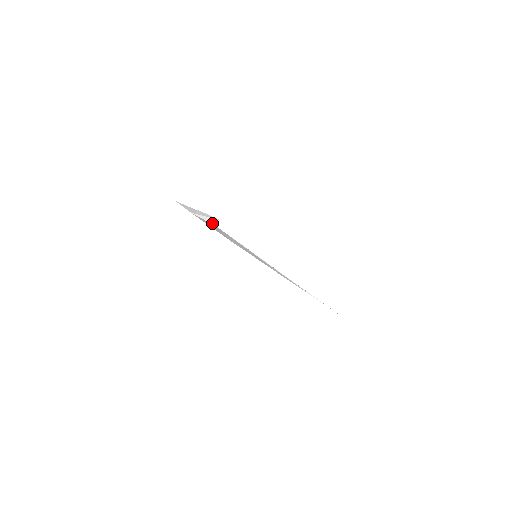
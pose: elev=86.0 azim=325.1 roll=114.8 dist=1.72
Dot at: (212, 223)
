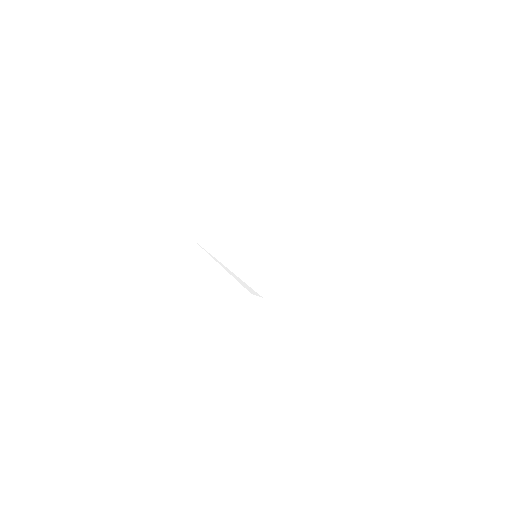
Dot at: (244, 286)
